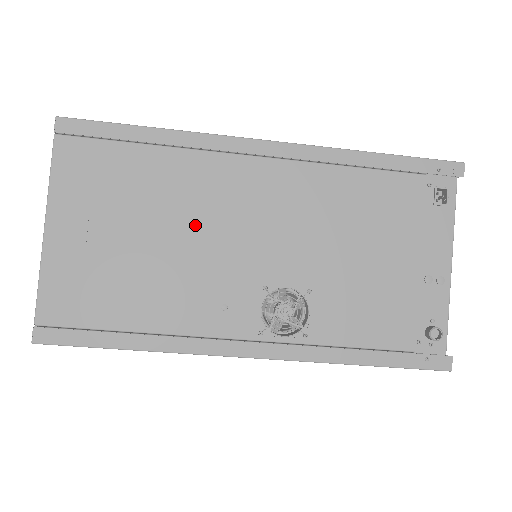
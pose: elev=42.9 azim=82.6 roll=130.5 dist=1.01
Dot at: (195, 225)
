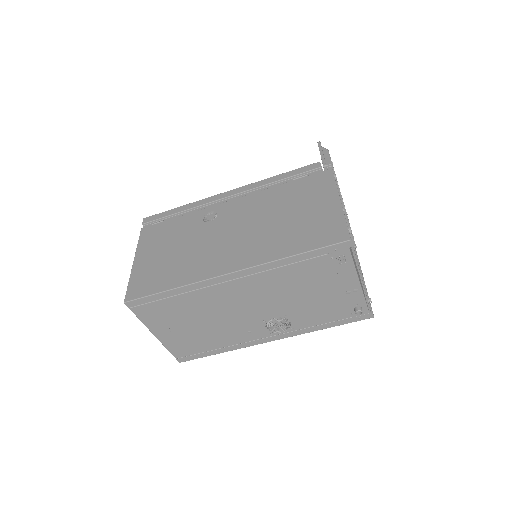
Dot at: (216, 314)
